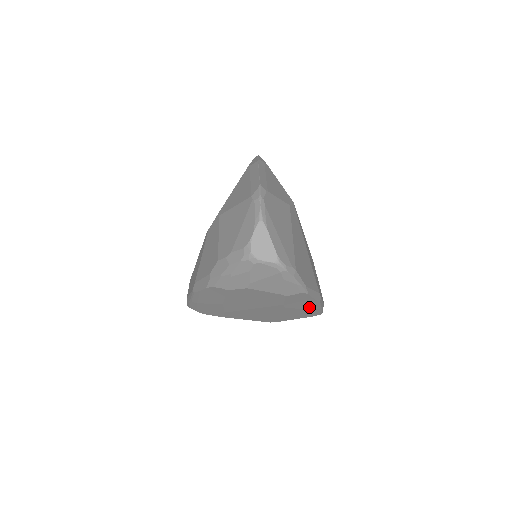
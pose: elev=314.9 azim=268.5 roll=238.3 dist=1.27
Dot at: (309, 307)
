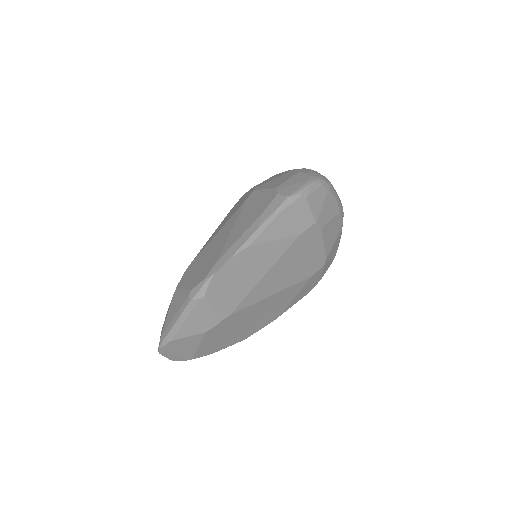
Dot at: occluded
